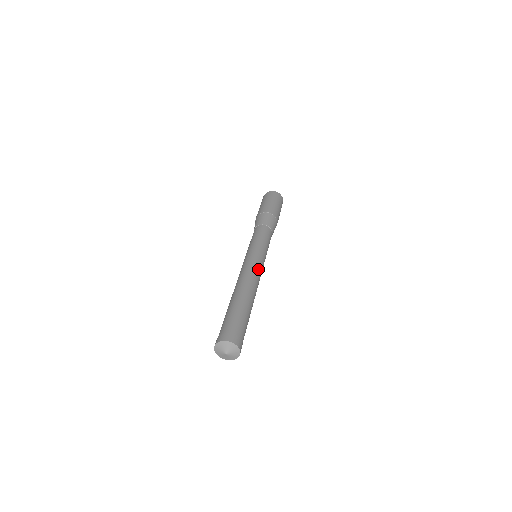
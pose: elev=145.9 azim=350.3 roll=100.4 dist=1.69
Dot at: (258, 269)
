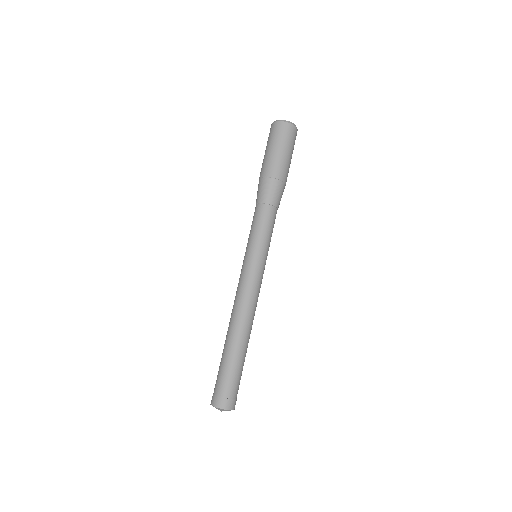
Dot at: (254, 290)
